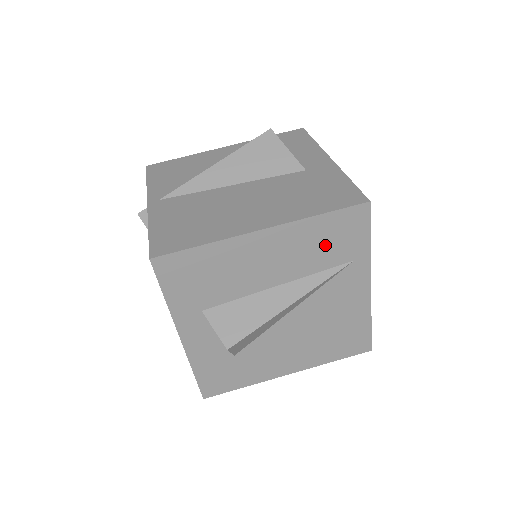
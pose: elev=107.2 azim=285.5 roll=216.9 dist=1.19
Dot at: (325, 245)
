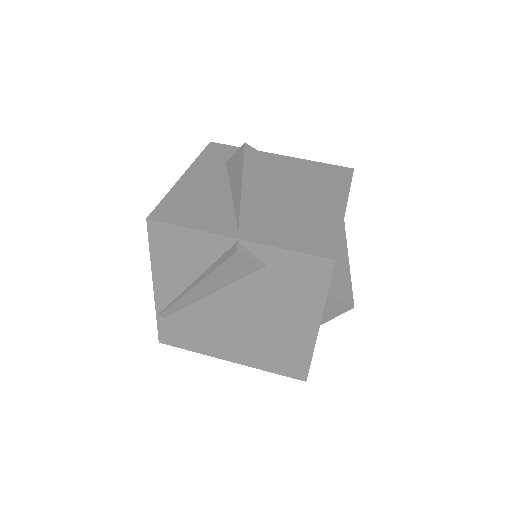
Dot at: occluded
